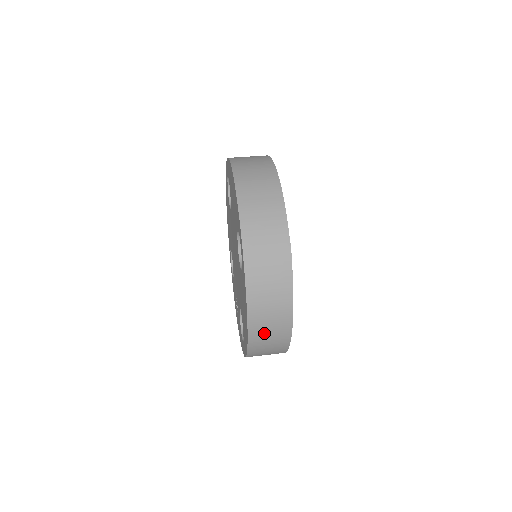
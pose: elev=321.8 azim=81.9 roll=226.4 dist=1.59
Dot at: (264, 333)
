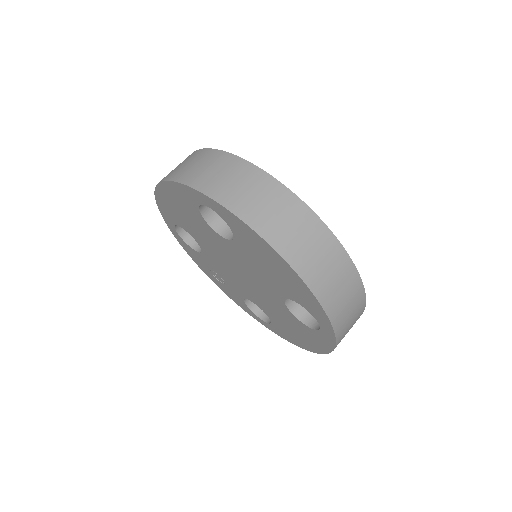
Dot at: occluded
